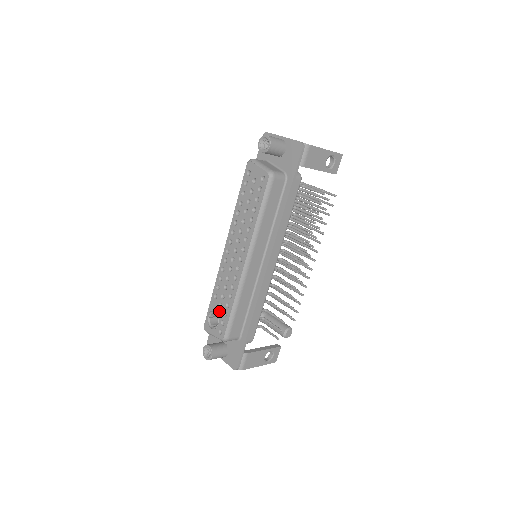
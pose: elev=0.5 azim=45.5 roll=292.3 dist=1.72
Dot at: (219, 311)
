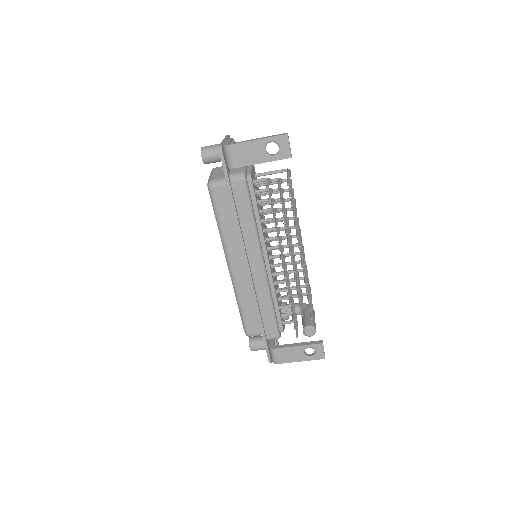
Dot at: occluded
